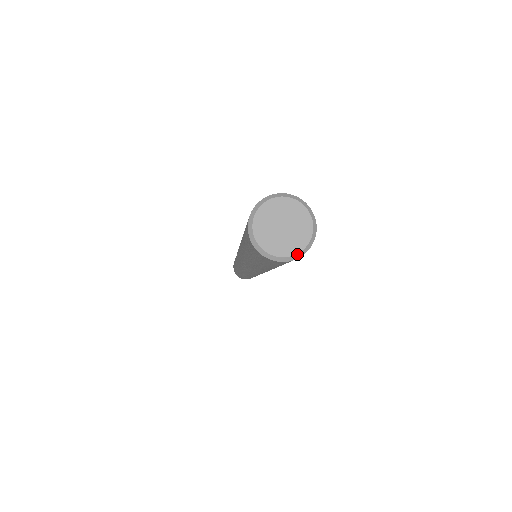
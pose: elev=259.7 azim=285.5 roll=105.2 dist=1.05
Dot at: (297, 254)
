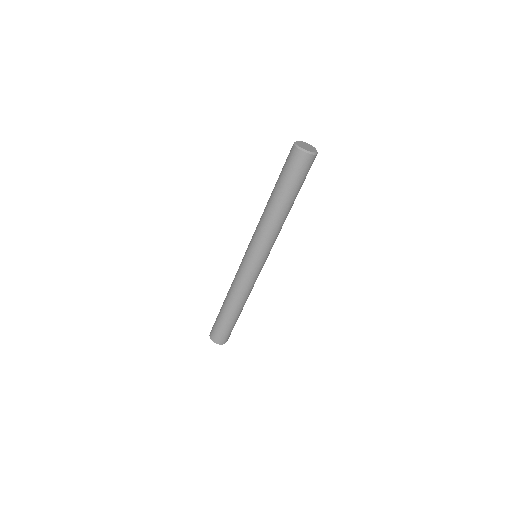
Dot at: (309, 151)
